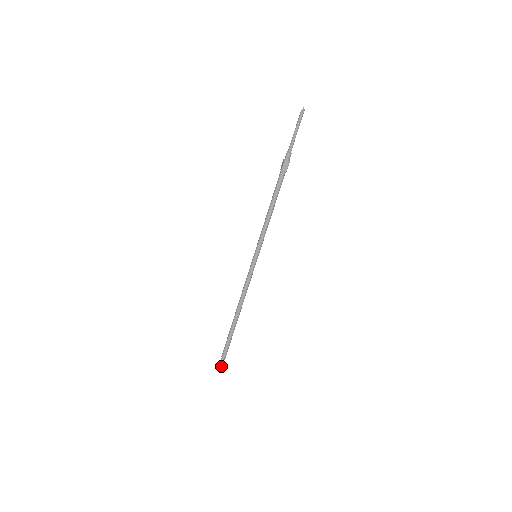
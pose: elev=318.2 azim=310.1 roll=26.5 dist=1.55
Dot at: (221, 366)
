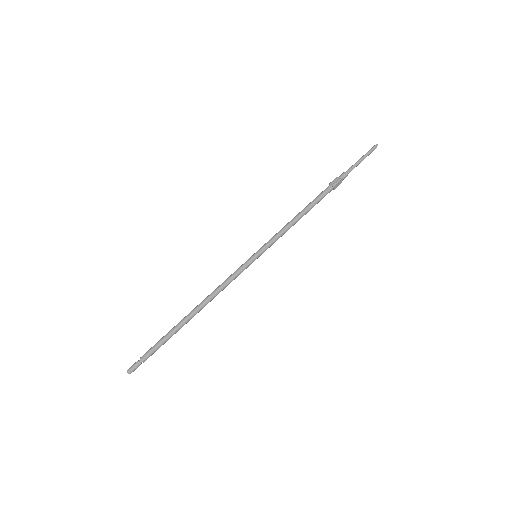
Dot at: (130, 369)
